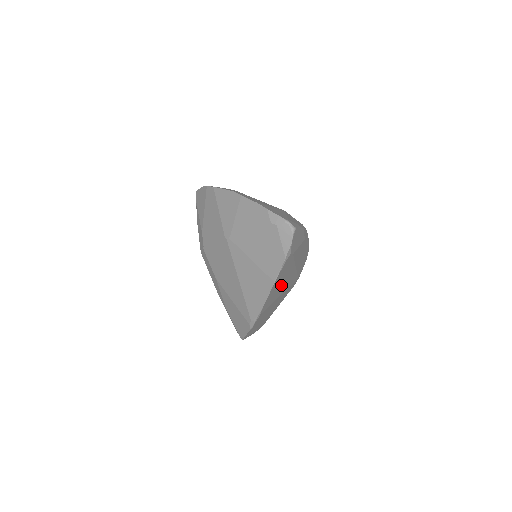
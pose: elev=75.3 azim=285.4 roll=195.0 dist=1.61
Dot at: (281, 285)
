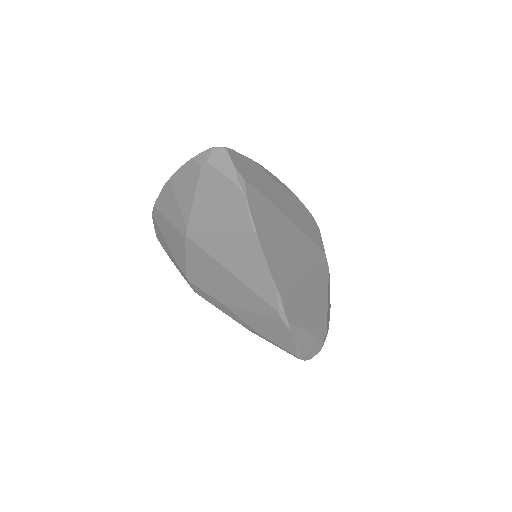
Dot at: (284, 247)
